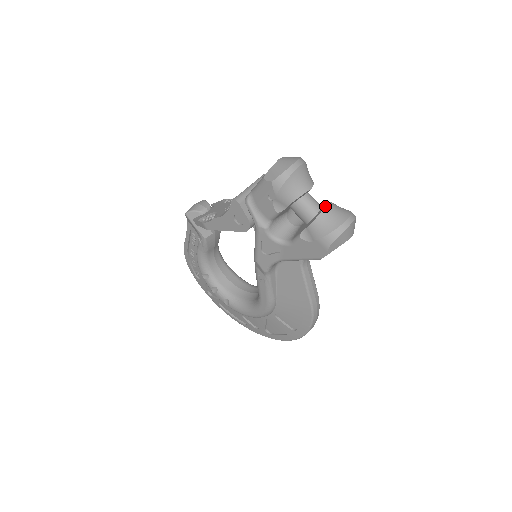
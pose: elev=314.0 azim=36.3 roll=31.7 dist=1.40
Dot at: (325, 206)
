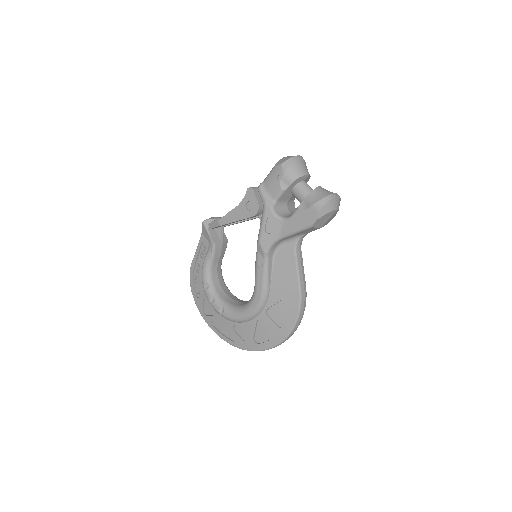
Dot at: (318, 186)
